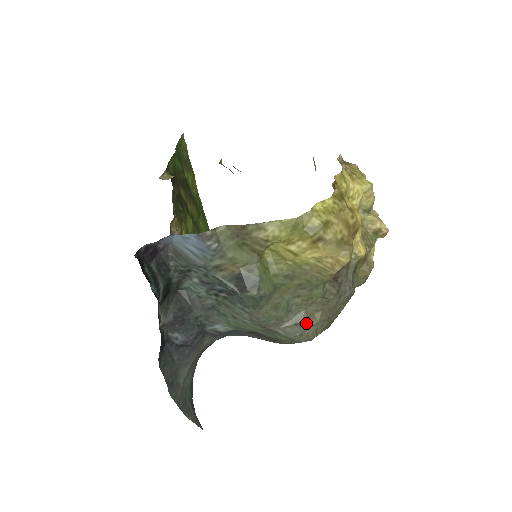
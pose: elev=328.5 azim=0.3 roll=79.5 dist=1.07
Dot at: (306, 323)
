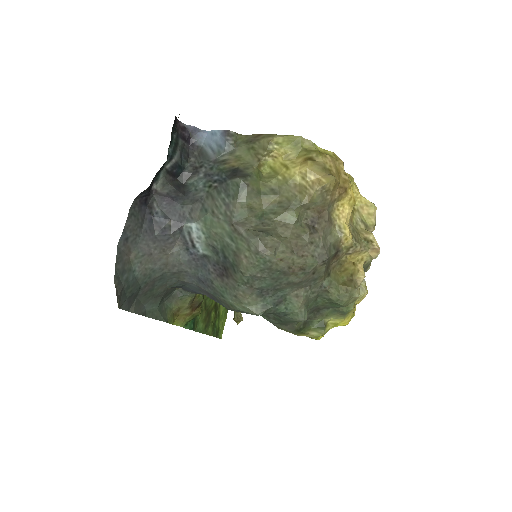
Dot at: (270, 235)
